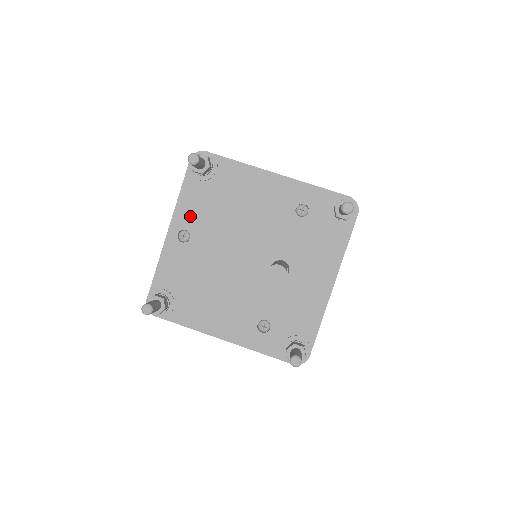
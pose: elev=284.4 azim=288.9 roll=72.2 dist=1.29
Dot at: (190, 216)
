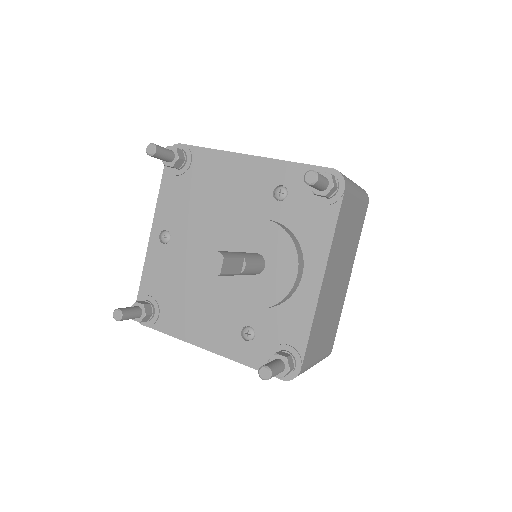
Dot at: (169, 215)
